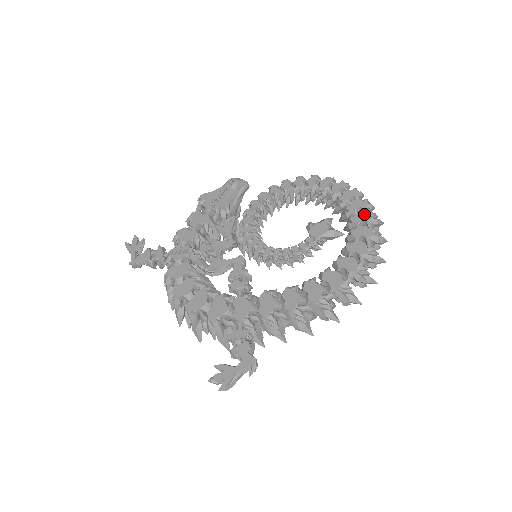
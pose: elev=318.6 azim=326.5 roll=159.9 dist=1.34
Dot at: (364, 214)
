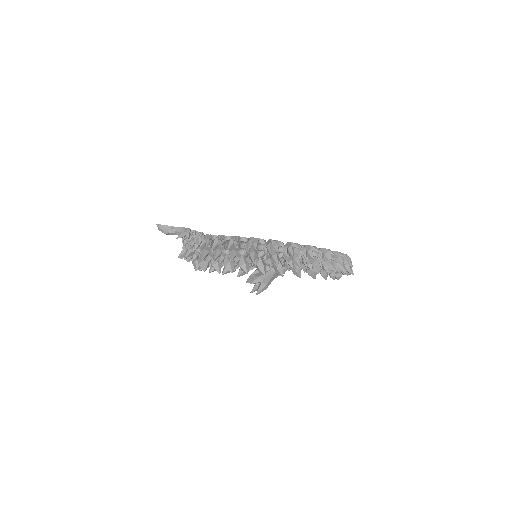
Dot at: occluded
